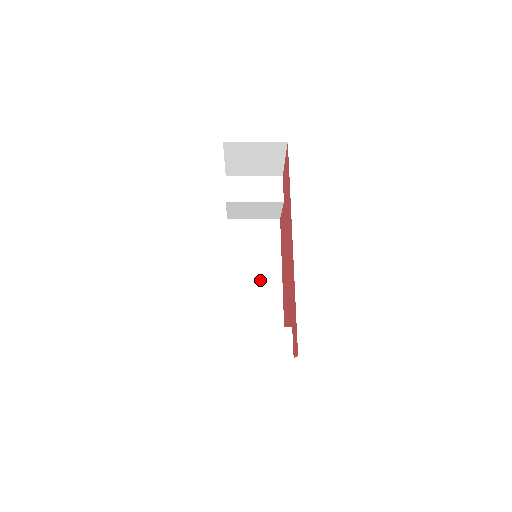
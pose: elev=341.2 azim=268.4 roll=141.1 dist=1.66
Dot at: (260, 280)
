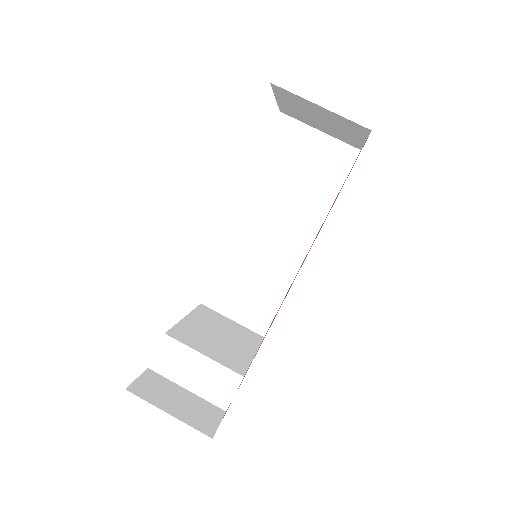
Dot at: (271, 259)
